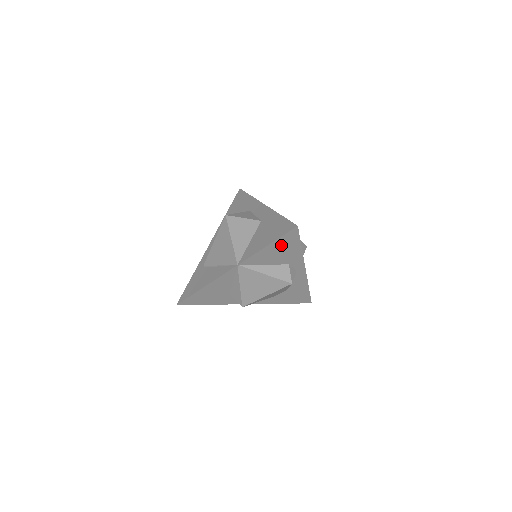
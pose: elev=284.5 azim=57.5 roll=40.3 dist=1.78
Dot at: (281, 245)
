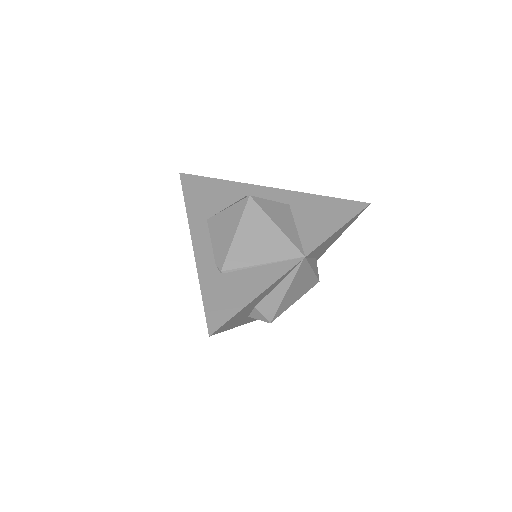
Dot at: (342, 229)
